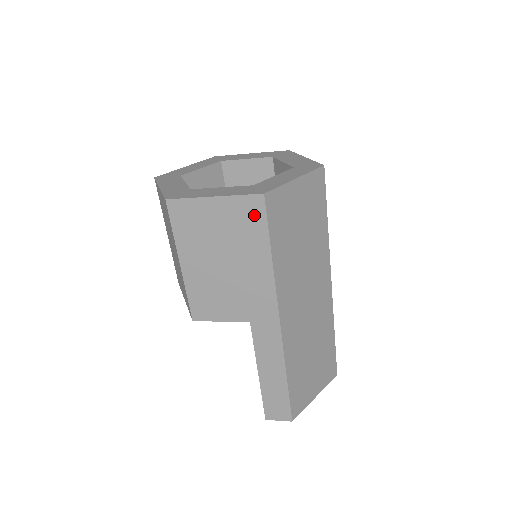
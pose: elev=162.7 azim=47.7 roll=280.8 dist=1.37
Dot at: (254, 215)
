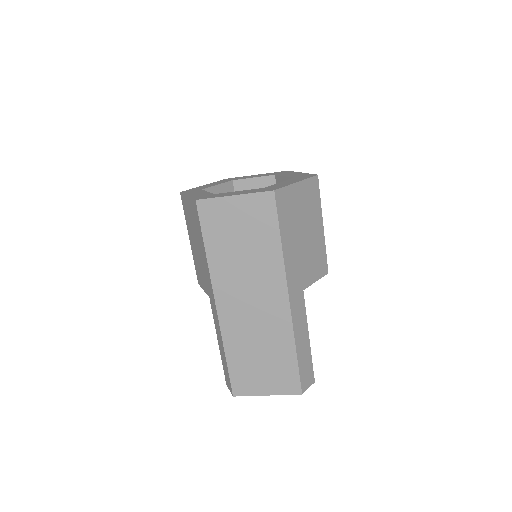
Dot at: (196, 215)
